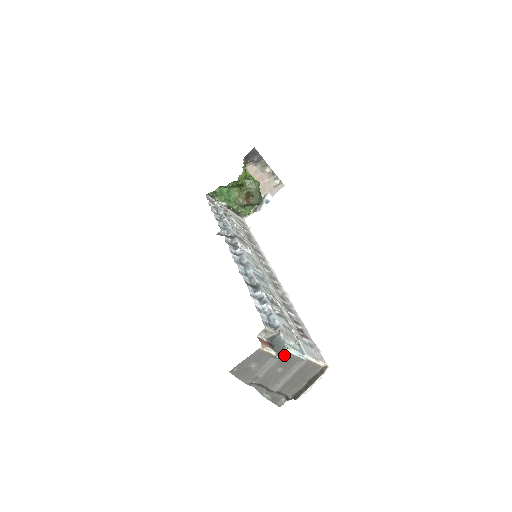
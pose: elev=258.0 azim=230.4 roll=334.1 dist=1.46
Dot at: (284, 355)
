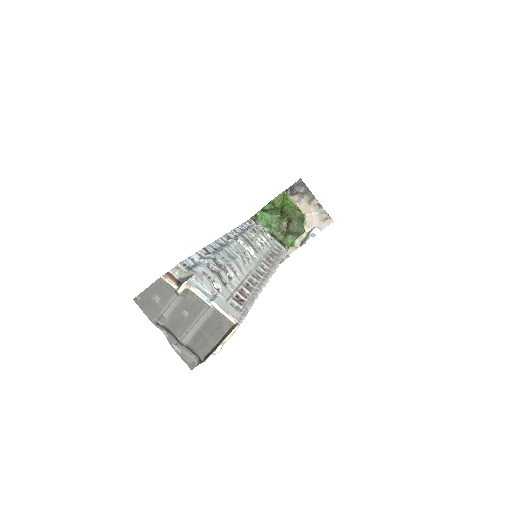
Dot at: (185, 291)
